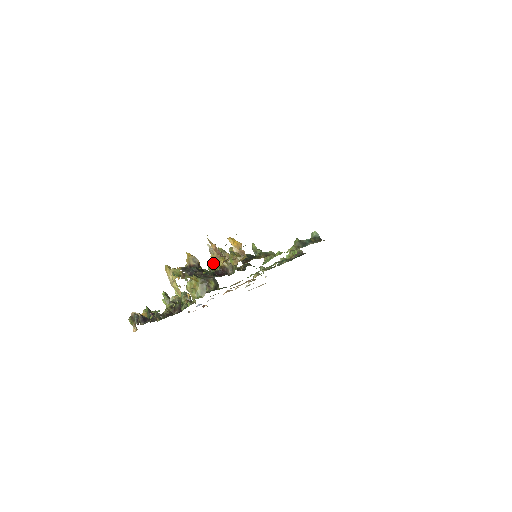
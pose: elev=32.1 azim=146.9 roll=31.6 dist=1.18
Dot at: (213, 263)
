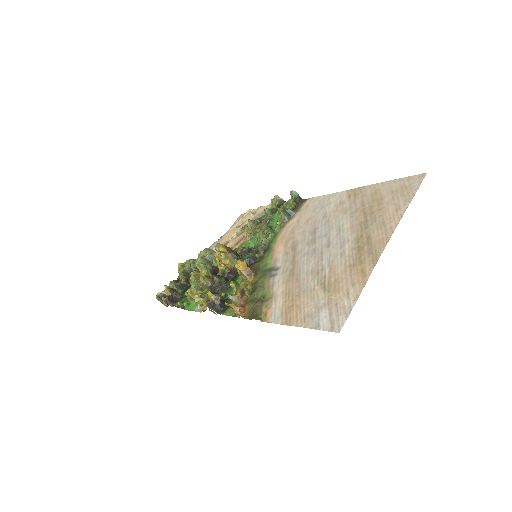
Dot at: (219, 263)
